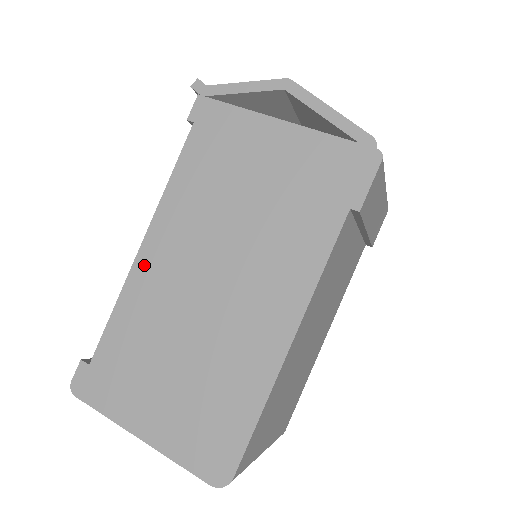
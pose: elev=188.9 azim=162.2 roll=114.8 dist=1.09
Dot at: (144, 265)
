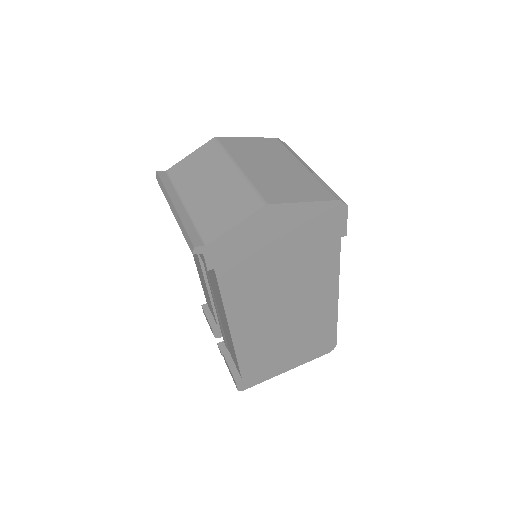
Dot at: (240, 336)
